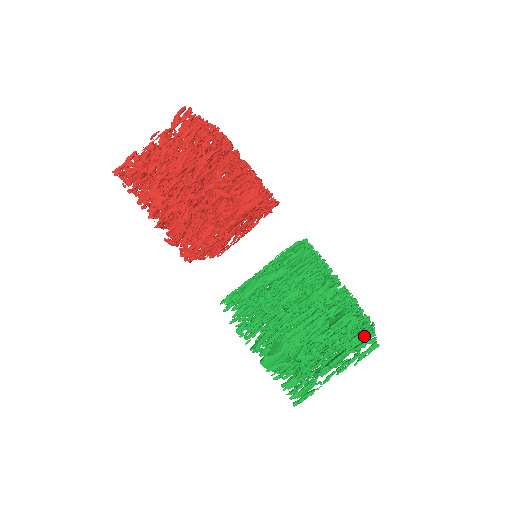
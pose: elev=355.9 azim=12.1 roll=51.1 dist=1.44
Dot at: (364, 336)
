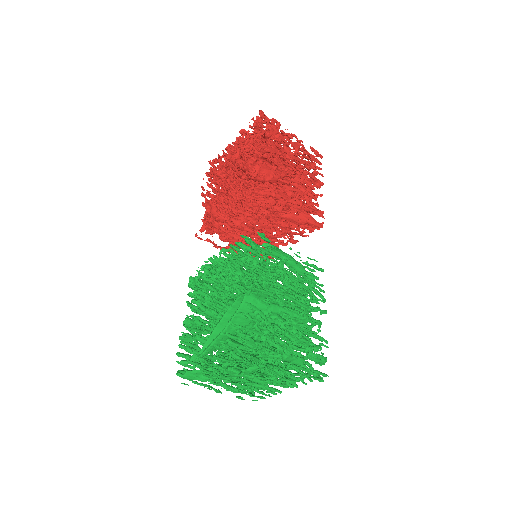
Dot at: (325, 361)
